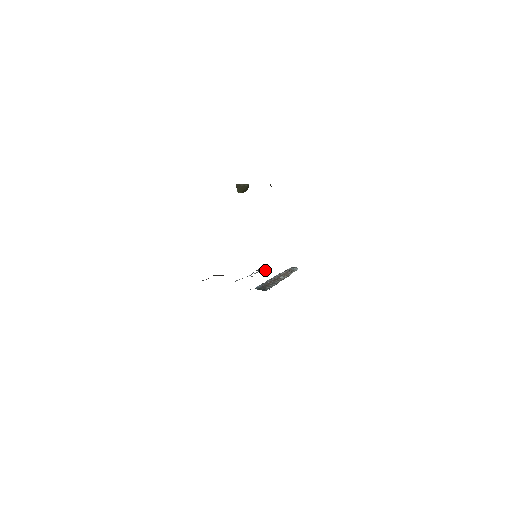
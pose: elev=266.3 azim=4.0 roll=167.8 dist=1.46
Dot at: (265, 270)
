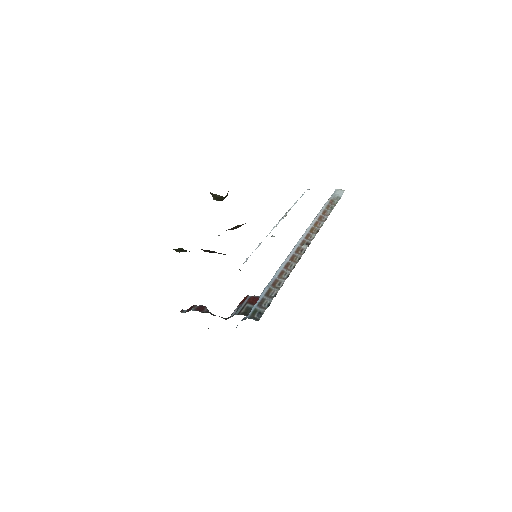
Dot at: (256, 299)
